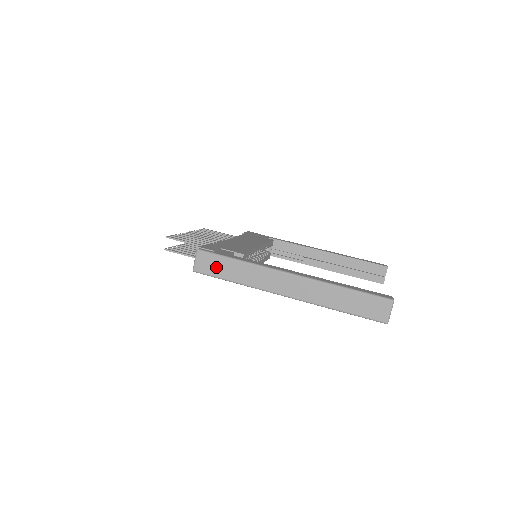
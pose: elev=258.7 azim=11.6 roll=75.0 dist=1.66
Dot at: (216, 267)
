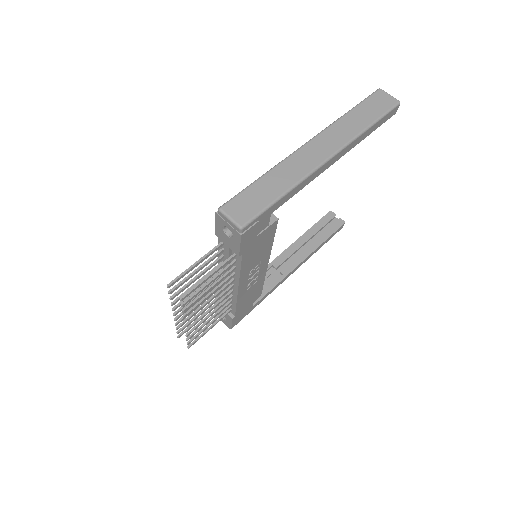
Dot at: (254, 201)
